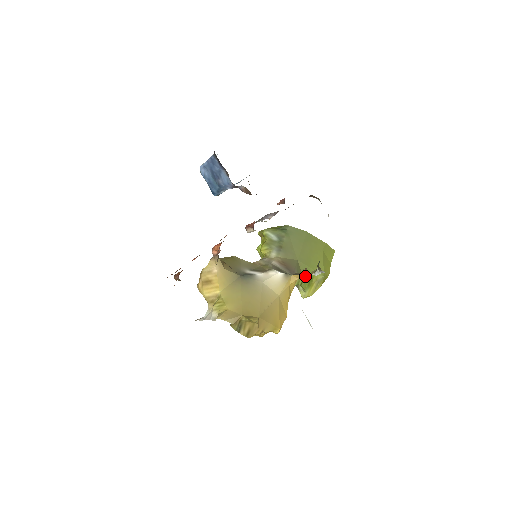
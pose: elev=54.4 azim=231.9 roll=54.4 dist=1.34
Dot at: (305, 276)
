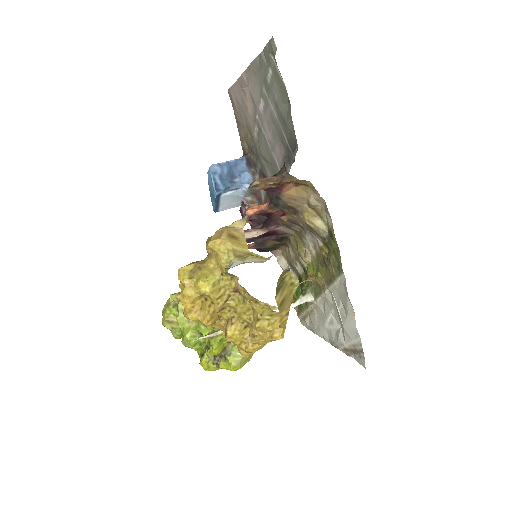
Dot at: occluded
